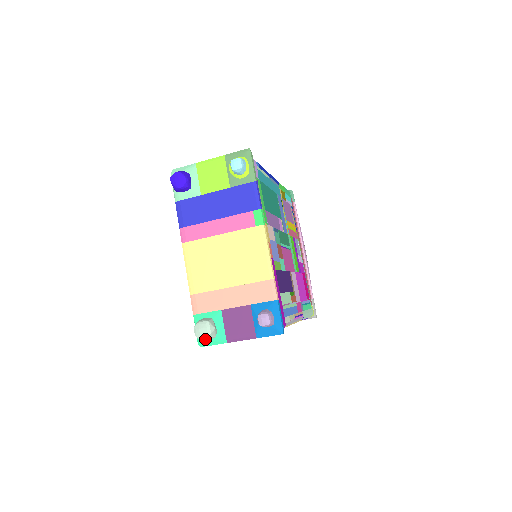
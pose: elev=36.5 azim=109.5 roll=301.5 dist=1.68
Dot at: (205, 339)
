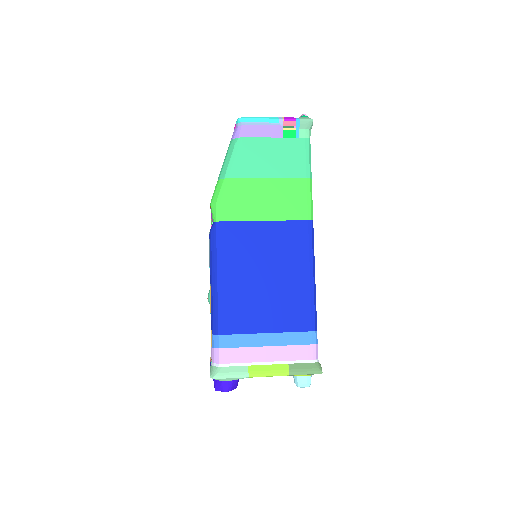
Dot at: occluded
